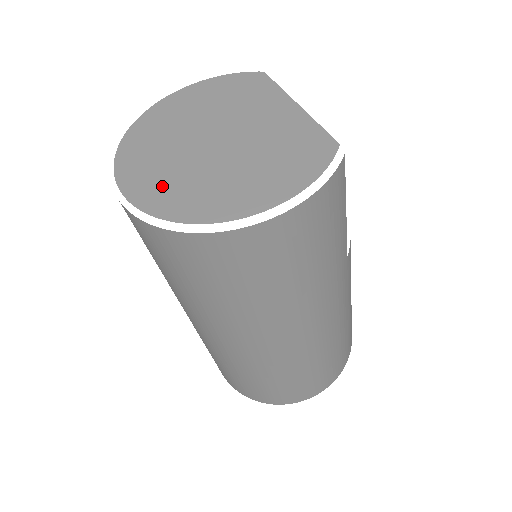
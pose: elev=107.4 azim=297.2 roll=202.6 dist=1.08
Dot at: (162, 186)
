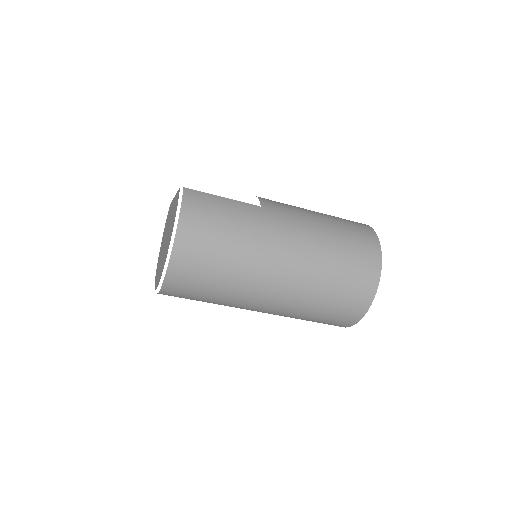
Dot at: (160, 271)
